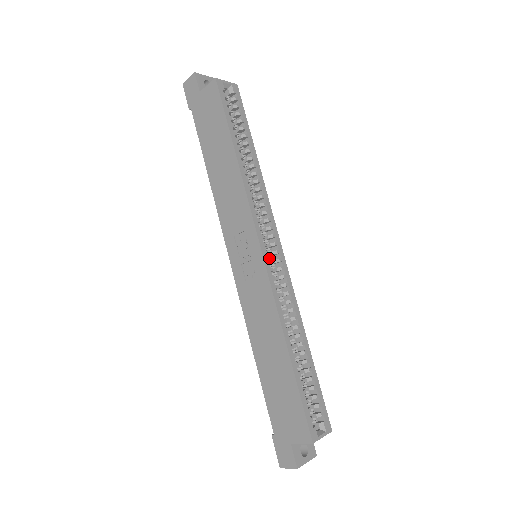
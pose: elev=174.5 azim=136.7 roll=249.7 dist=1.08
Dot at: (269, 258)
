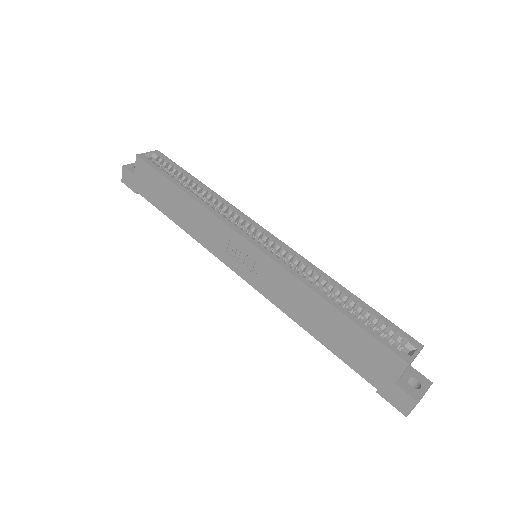
Dot at: occluded
